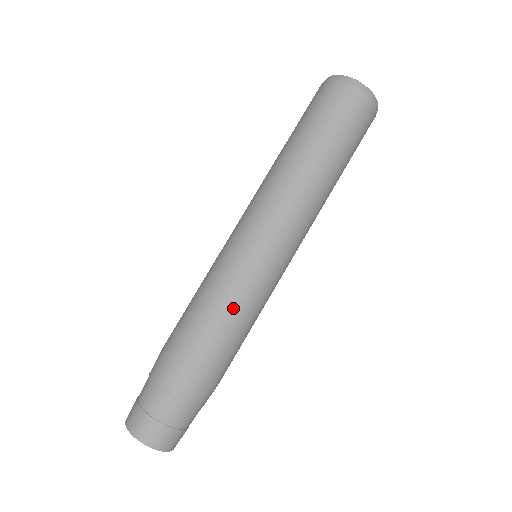
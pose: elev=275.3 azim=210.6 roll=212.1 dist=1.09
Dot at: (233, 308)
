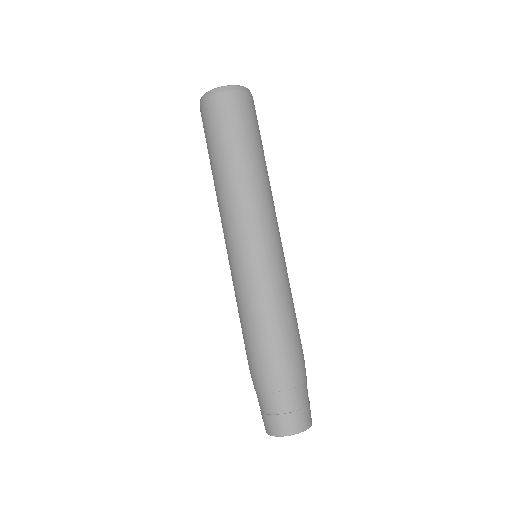
Dot at: (267, 303)
